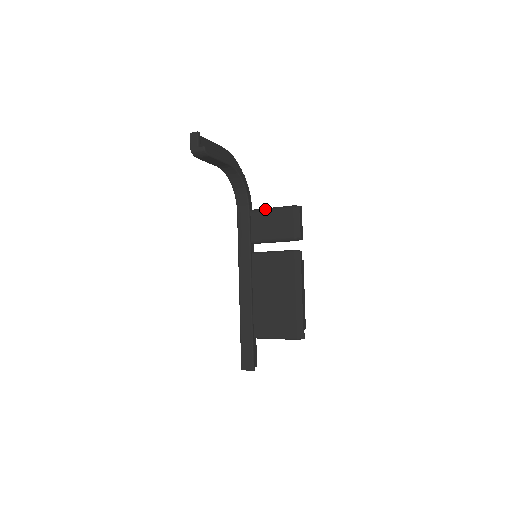
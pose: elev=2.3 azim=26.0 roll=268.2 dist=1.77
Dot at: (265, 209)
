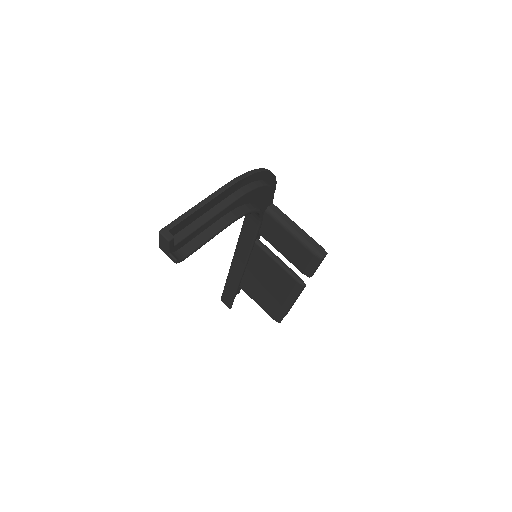
Dot at: (283, 225)
